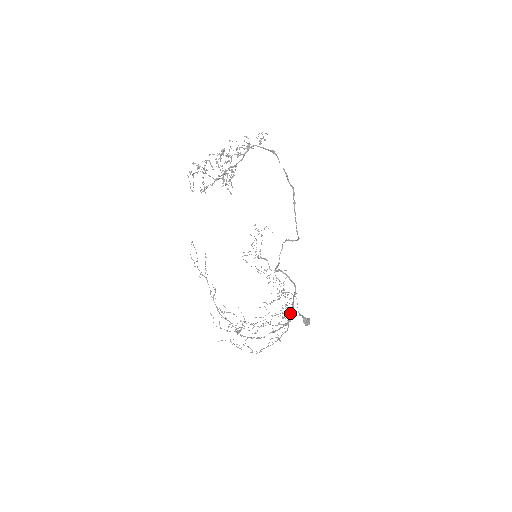
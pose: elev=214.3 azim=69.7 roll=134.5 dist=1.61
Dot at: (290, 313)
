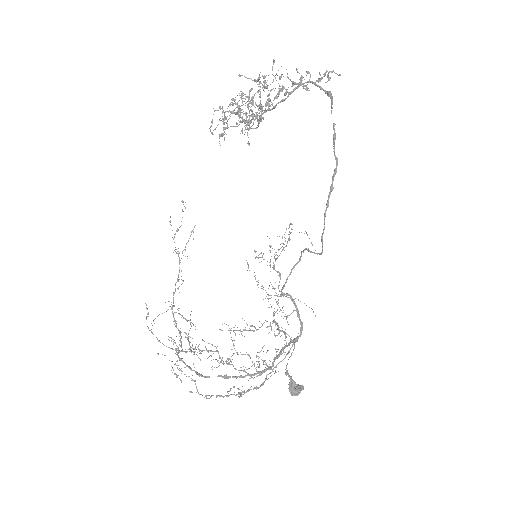
Dot at: occluded
